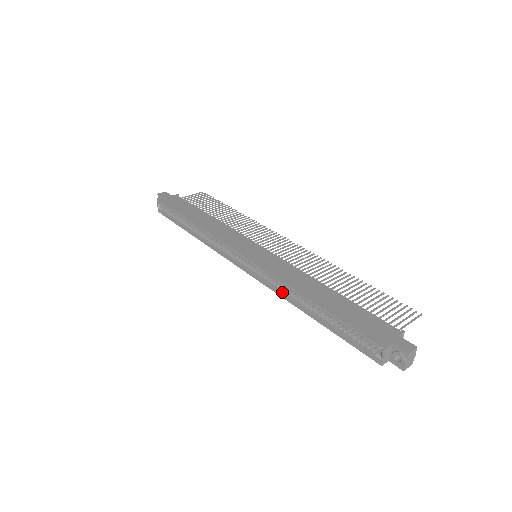
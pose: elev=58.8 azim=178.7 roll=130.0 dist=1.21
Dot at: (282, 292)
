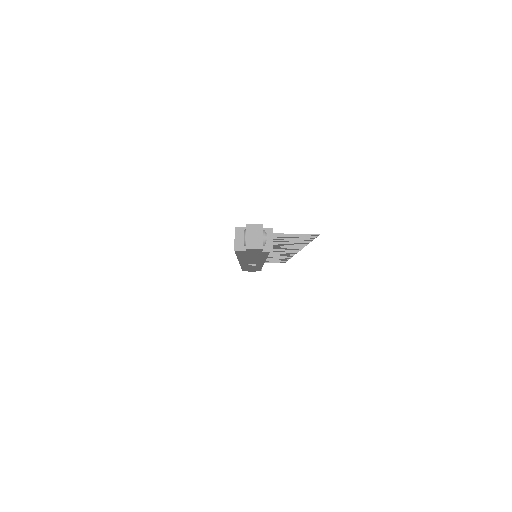
Dot at: occluded
